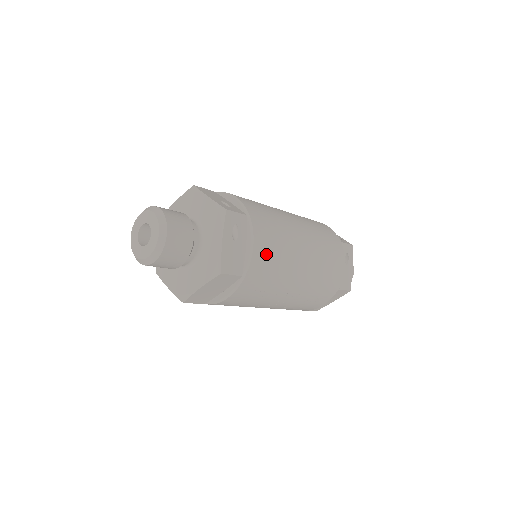
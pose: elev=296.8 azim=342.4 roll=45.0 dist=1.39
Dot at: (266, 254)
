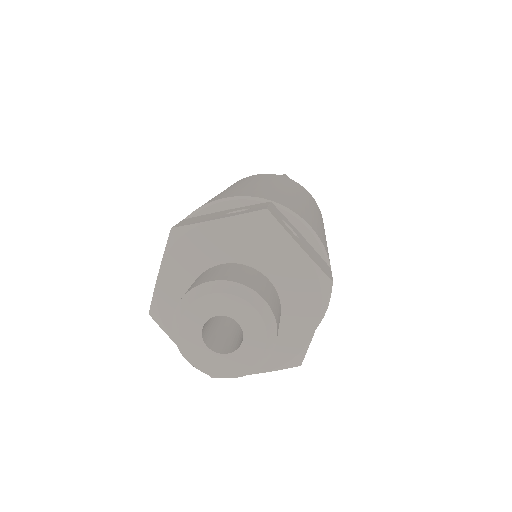
Dot at: (315, 227)
